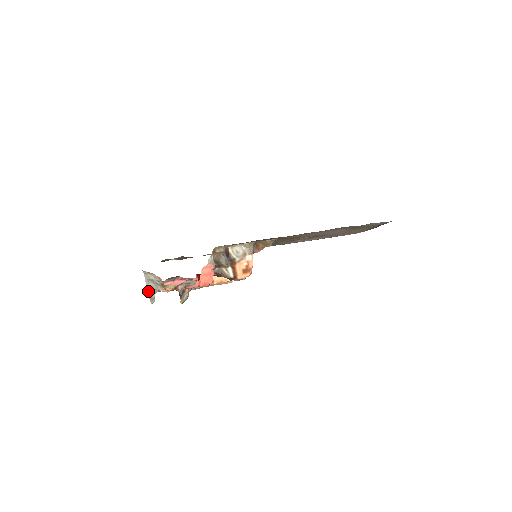
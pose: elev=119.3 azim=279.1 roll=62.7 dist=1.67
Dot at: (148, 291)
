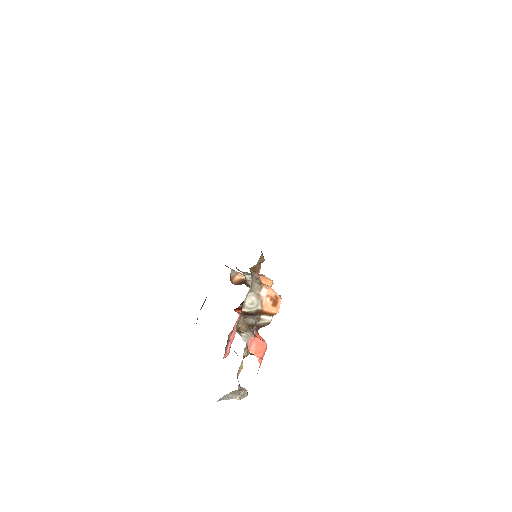
Dot at: occluded
